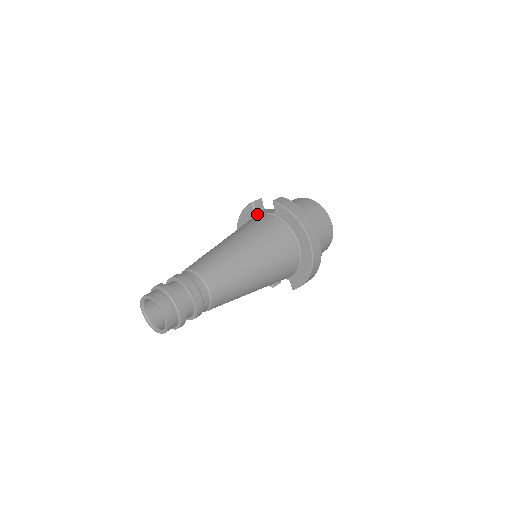
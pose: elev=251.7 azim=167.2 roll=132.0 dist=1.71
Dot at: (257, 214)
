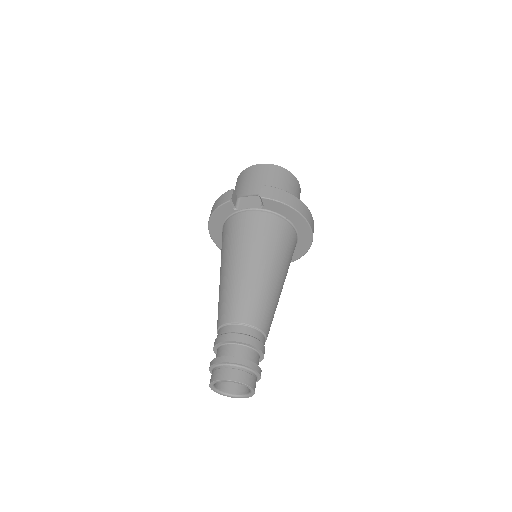
Dot at: (238, 210)
